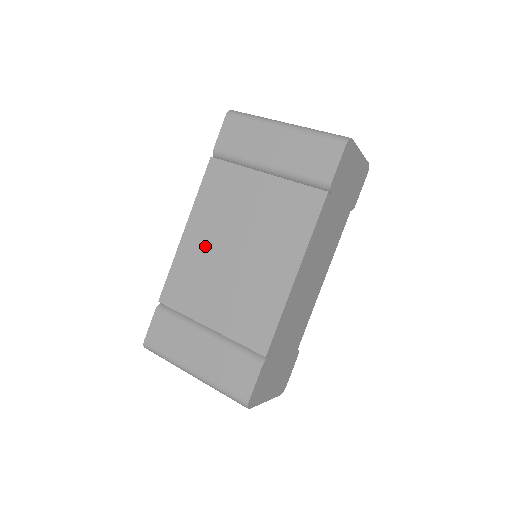
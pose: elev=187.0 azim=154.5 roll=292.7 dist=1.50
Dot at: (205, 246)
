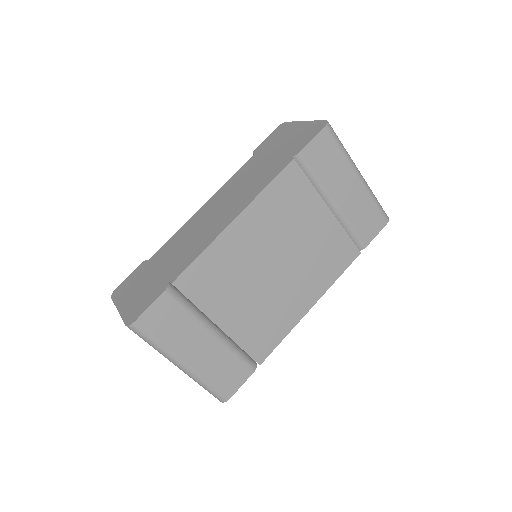
Dot at: (249, 248)
